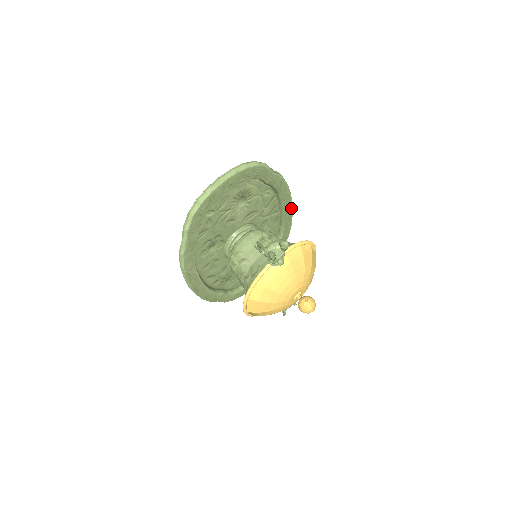
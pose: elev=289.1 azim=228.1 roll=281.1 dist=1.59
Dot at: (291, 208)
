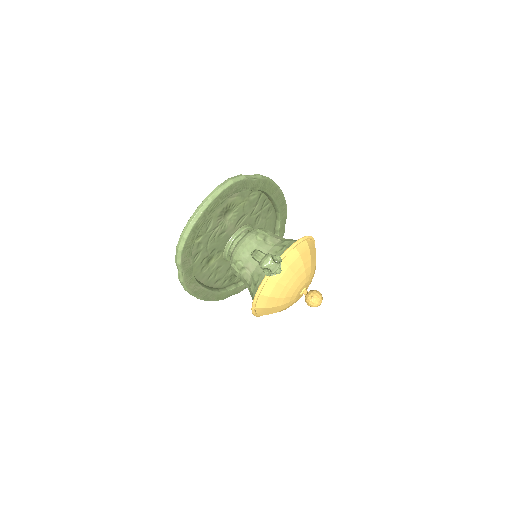
Dot at: (282, 195)
